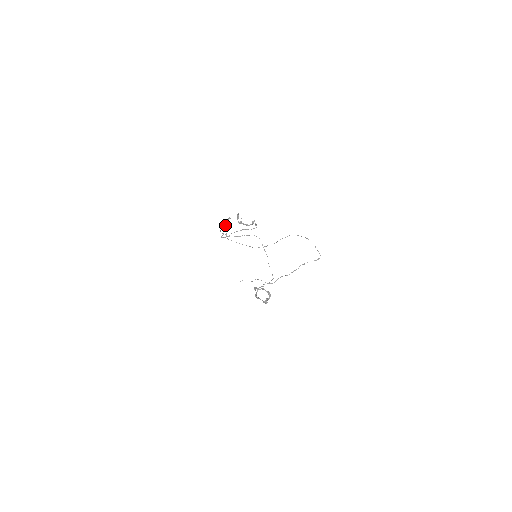
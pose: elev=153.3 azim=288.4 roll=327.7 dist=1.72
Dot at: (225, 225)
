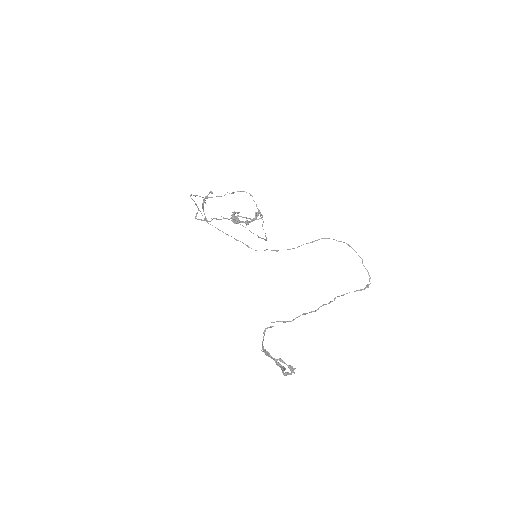
Dot at: occluded
